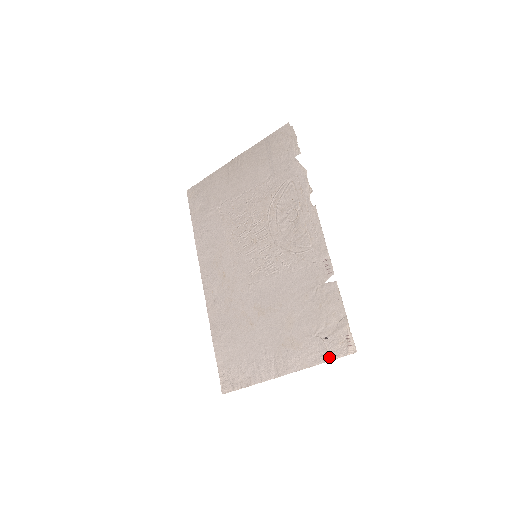
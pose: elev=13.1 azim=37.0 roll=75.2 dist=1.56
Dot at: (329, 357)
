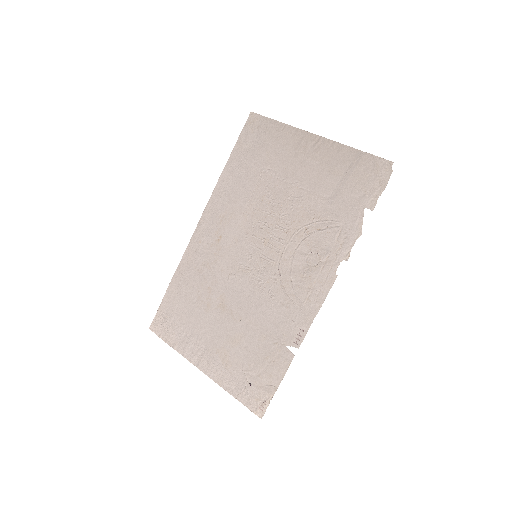
Dot at: (240, 398)
